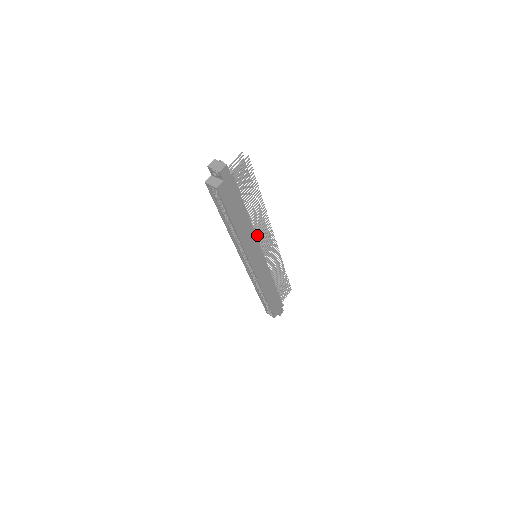
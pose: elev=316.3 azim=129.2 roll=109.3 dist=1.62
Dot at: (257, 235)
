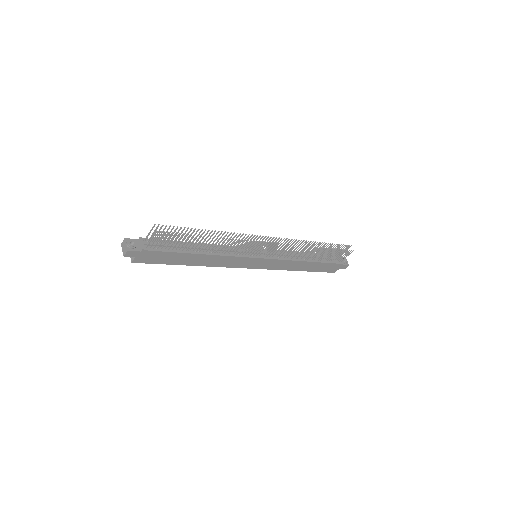
Dot at: (237, 251)
